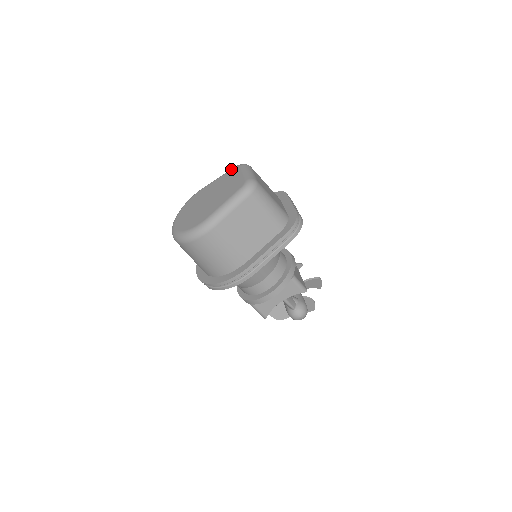
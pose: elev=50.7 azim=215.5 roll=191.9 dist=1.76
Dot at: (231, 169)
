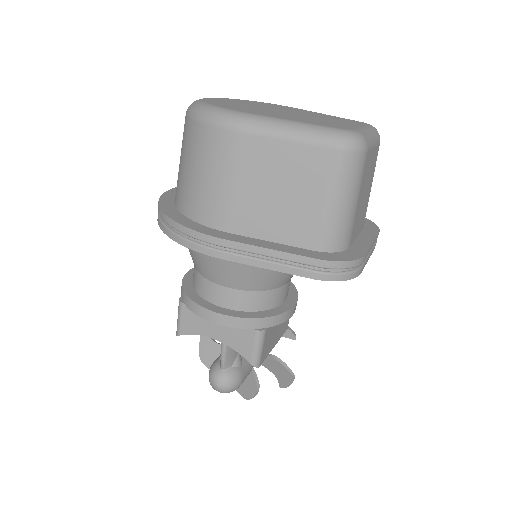
Dot at: occluded
